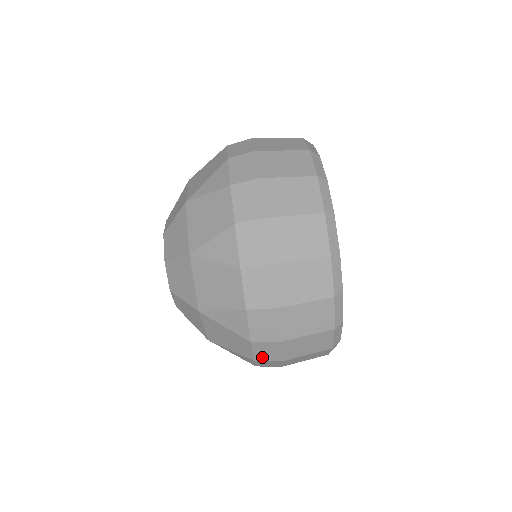
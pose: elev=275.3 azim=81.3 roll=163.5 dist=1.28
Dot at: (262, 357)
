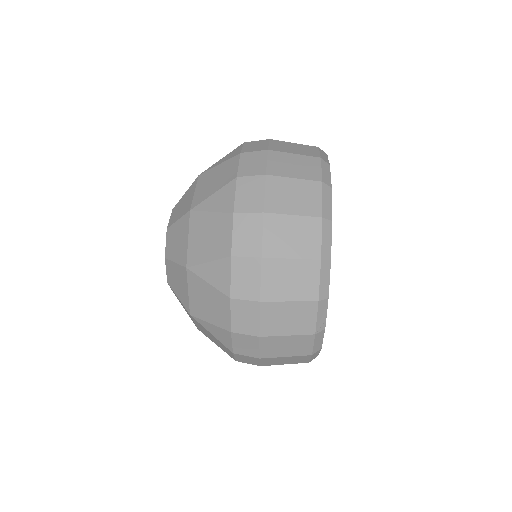
Dot at: (240, 326)
